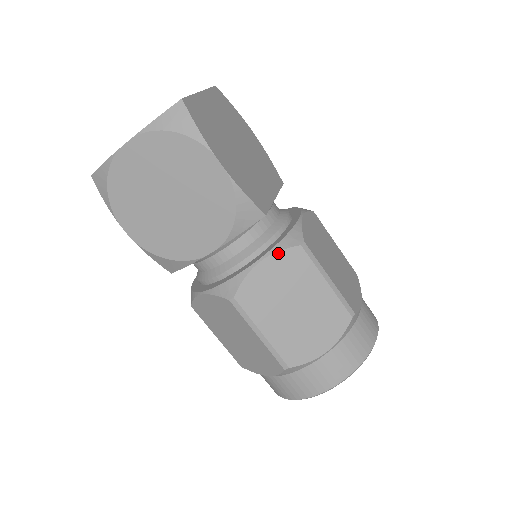
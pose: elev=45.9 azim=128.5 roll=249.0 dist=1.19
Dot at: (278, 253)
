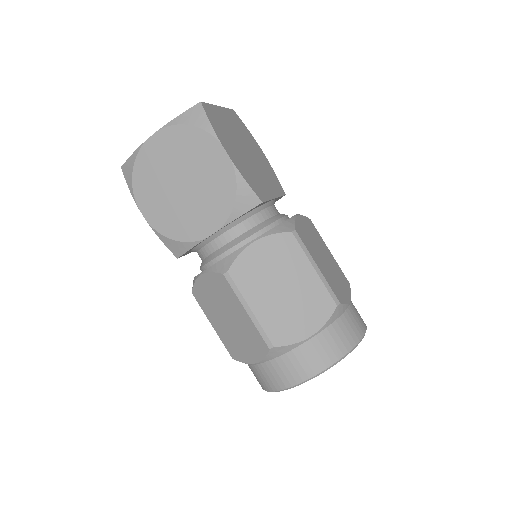
Dot at: (271, 236)
